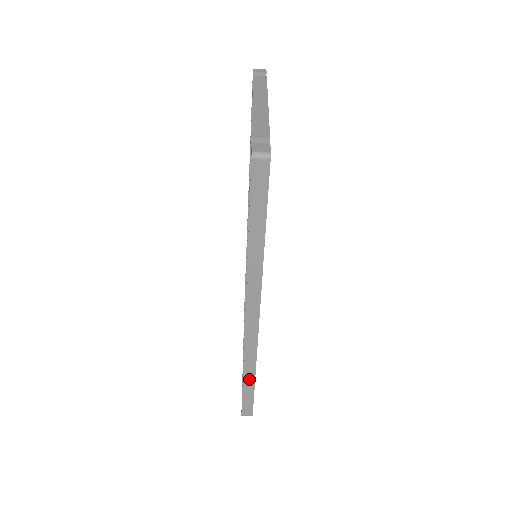
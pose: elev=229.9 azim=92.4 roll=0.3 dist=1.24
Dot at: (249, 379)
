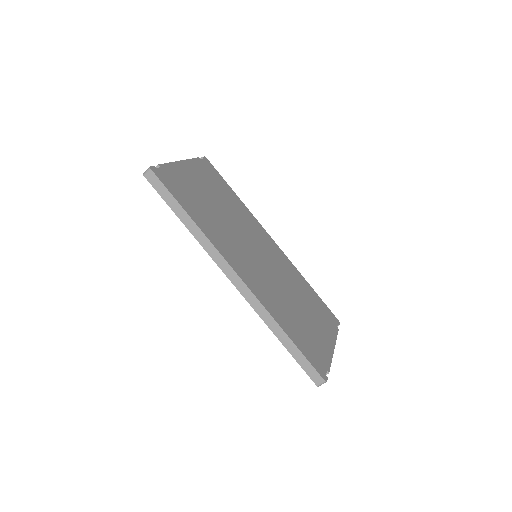
Dot at: (283, 338)
